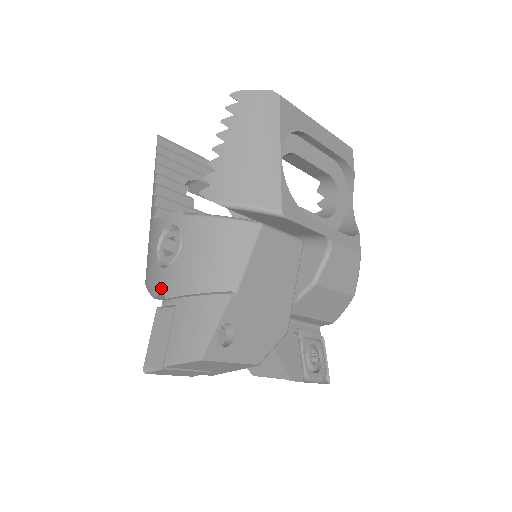
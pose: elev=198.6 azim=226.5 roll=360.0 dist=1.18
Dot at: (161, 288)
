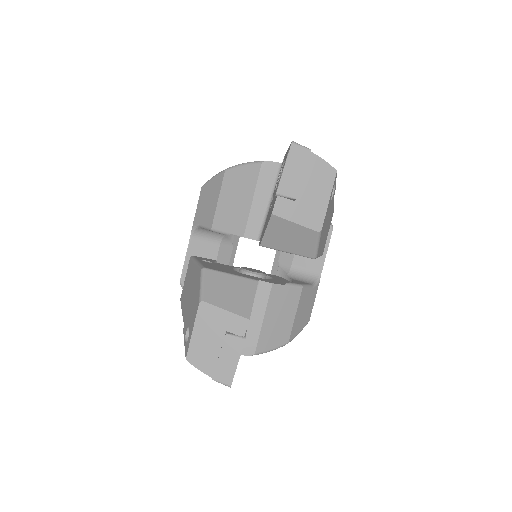
Dot at: (277, 163)
